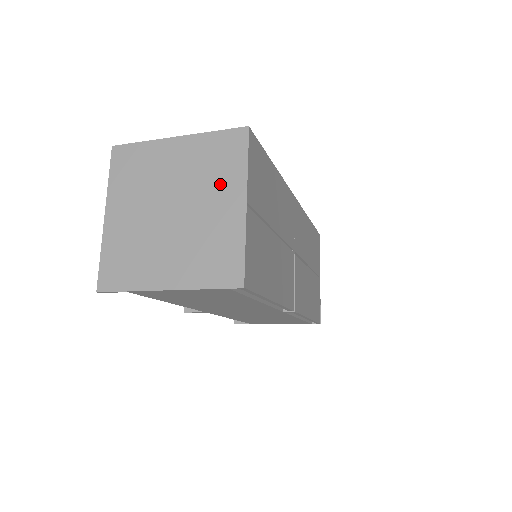
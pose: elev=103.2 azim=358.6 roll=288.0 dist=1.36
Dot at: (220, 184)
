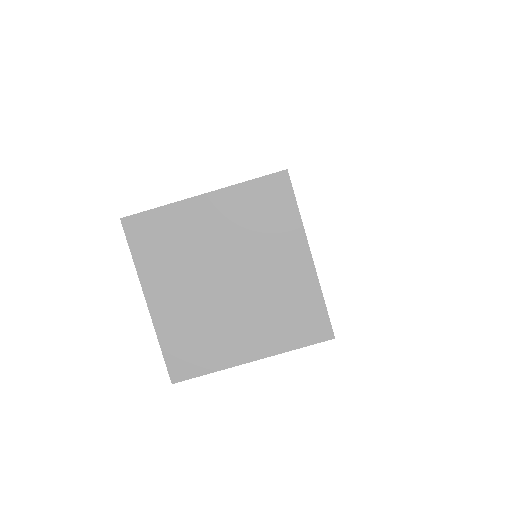
Dot at: (275, 240)
